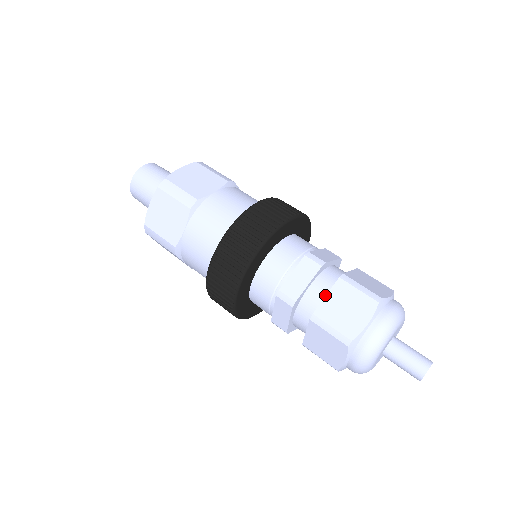
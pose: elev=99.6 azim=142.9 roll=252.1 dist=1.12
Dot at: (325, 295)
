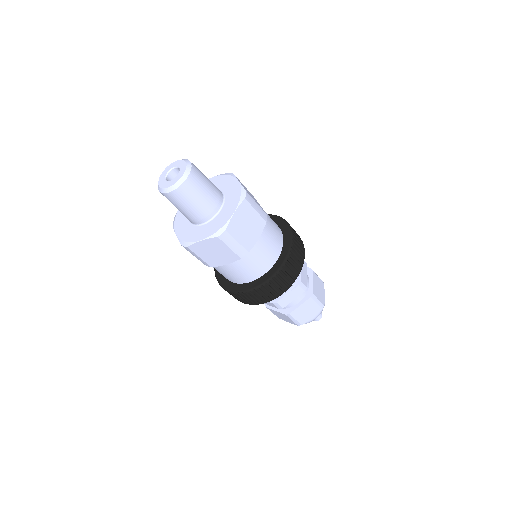
Dot at: (298, 302)
